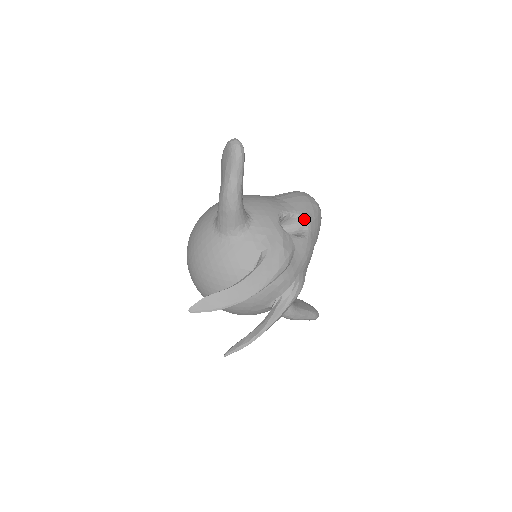
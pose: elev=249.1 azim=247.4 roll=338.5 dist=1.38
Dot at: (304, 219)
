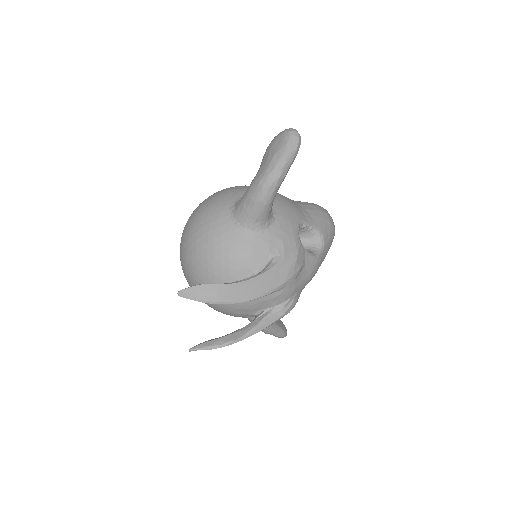
Dot at: (320, 237)
